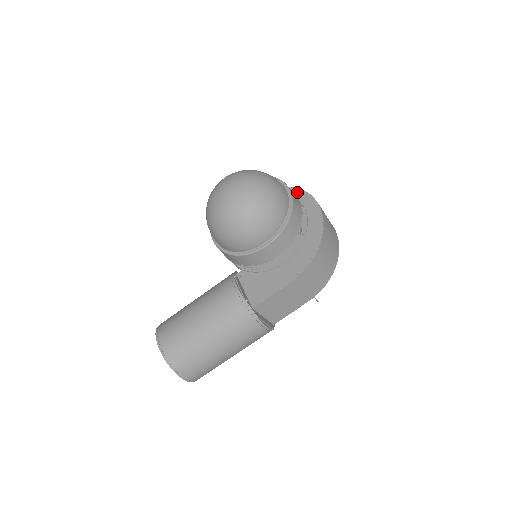
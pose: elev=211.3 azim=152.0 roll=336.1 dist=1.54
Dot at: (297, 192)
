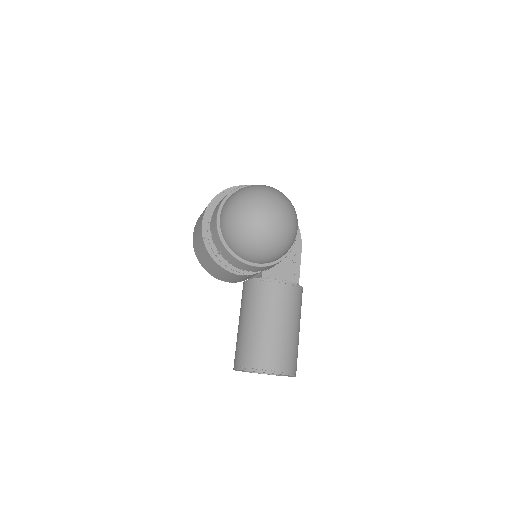
Dot at: occluded
